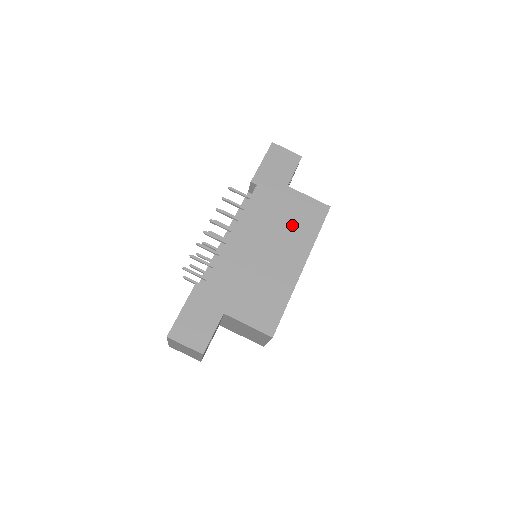
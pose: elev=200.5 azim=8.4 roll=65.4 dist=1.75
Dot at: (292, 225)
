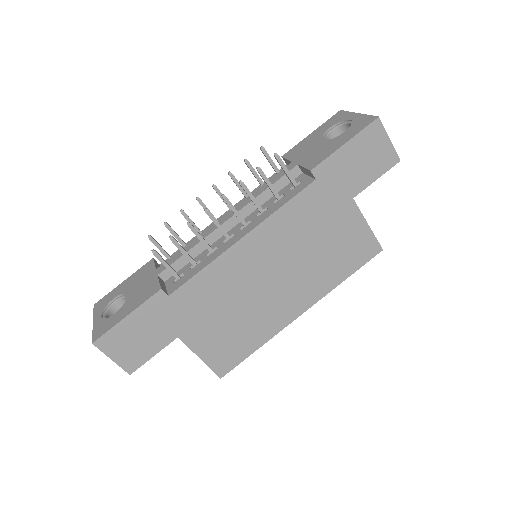
Dot at: (323, 257)
